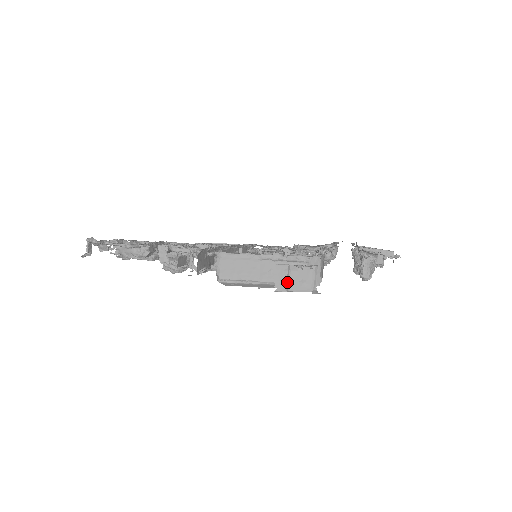
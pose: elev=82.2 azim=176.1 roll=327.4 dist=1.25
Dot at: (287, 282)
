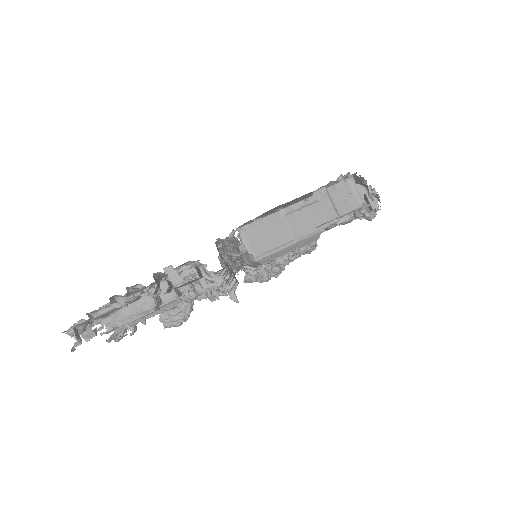
Dot at: (333, 207)
